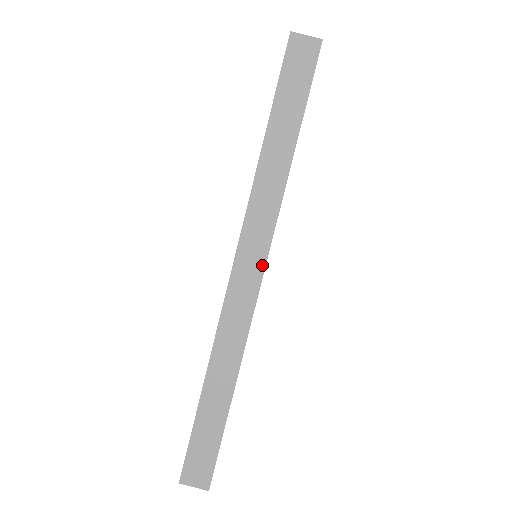
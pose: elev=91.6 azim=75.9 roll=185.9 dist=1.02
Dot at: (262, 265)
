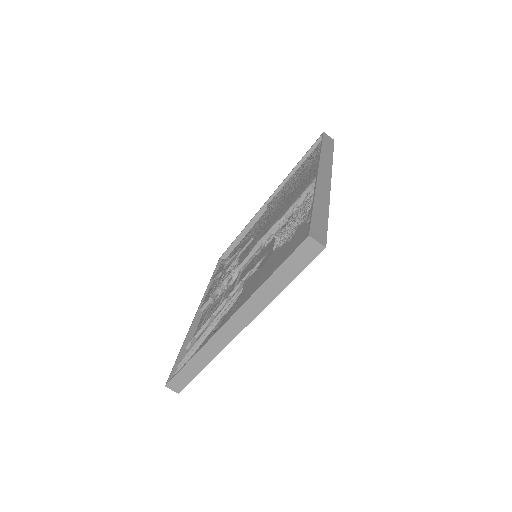
Dot at: (241, 329)
